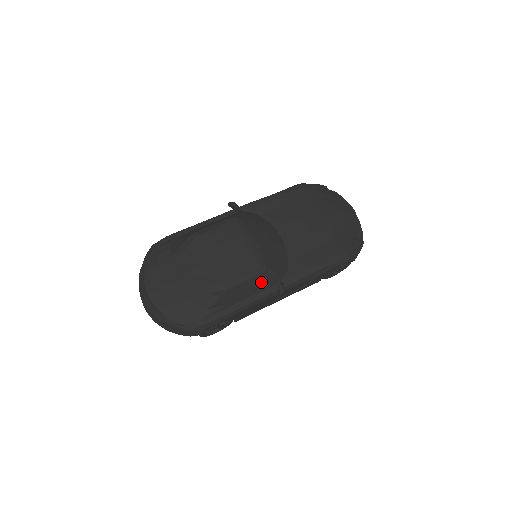
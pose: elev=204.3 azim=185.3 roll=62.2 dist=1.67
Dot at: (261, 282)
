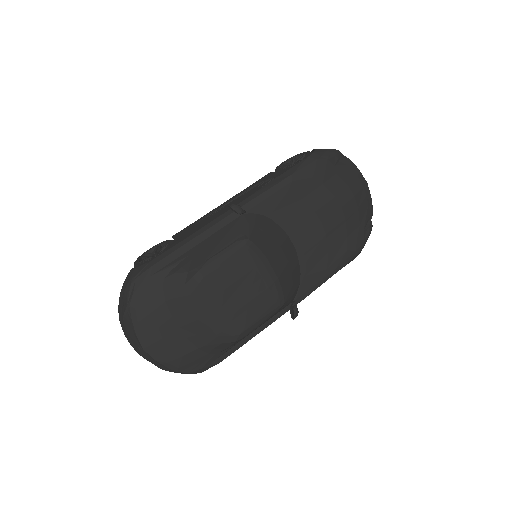
Dot at: (276, 313)
